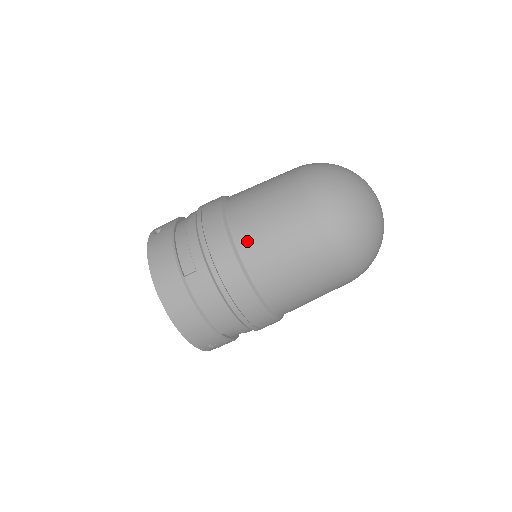
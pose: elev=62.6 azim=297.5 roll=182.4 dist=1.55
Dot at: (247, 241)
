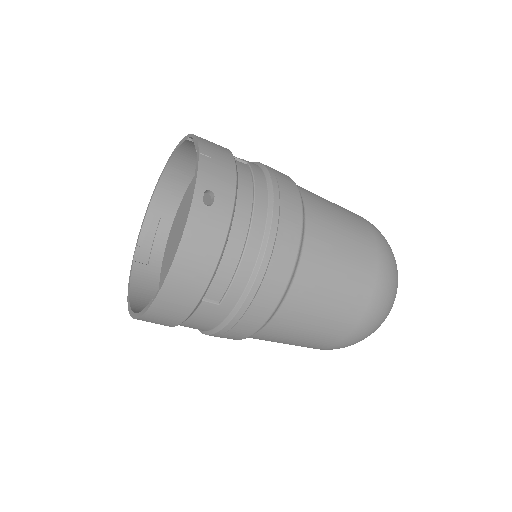
Dot at: (289, 314)
